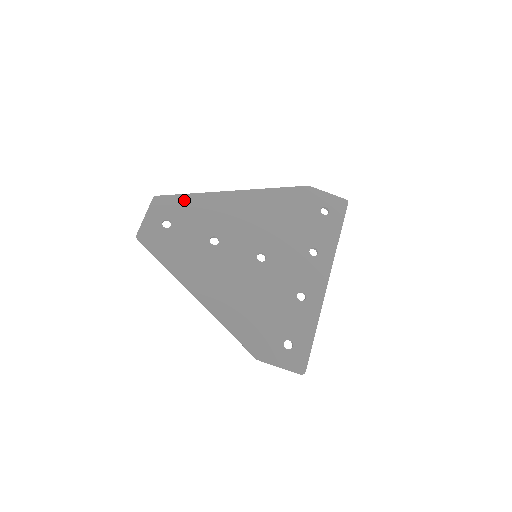
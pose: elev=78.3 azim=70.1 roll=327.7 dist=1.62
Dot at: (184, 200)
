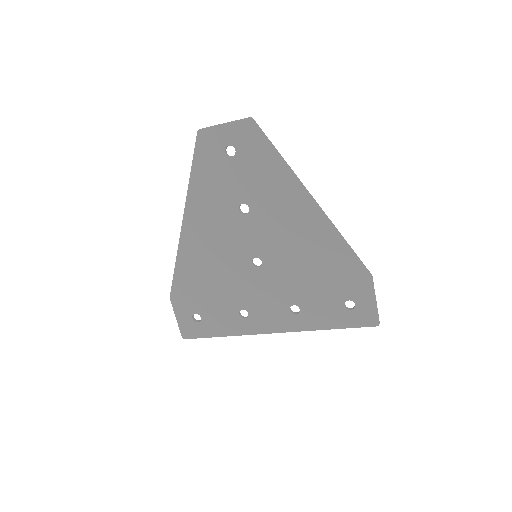
Dot at: (267, 152)
